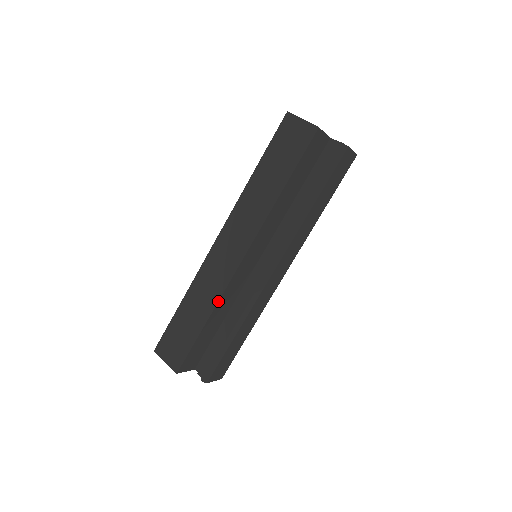
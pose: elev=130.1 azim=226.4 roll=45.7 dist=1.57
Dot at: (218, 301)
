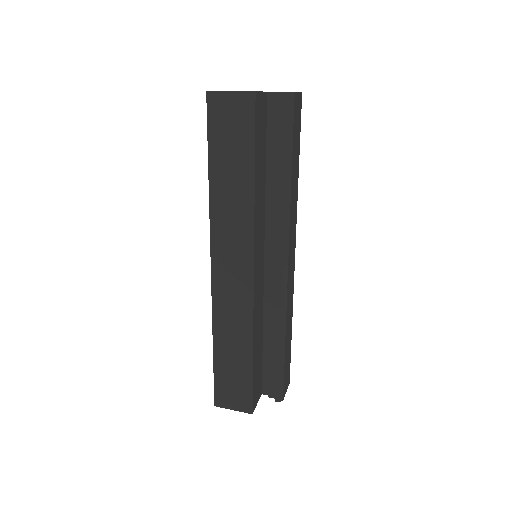
Dot at: (253, 328)
